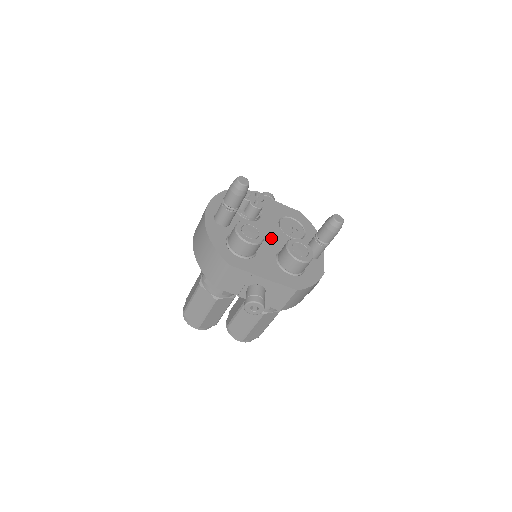
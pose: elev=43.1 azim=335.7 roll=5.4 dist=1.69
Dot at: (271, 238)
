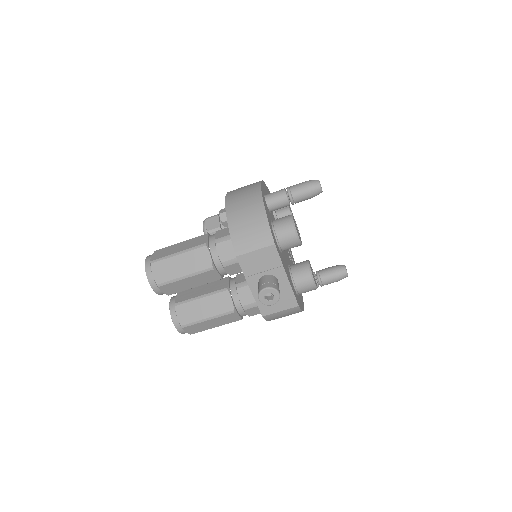
Dot at: occluded
